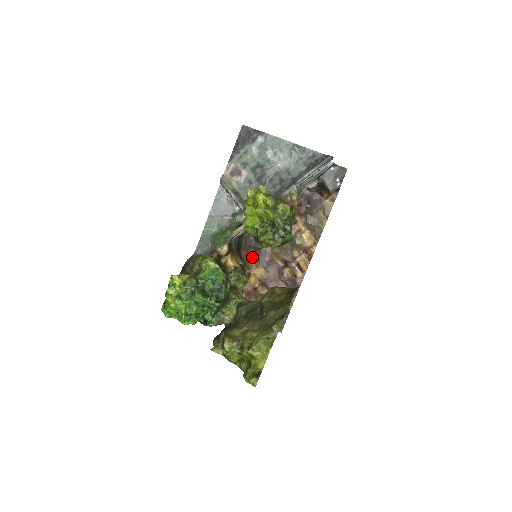
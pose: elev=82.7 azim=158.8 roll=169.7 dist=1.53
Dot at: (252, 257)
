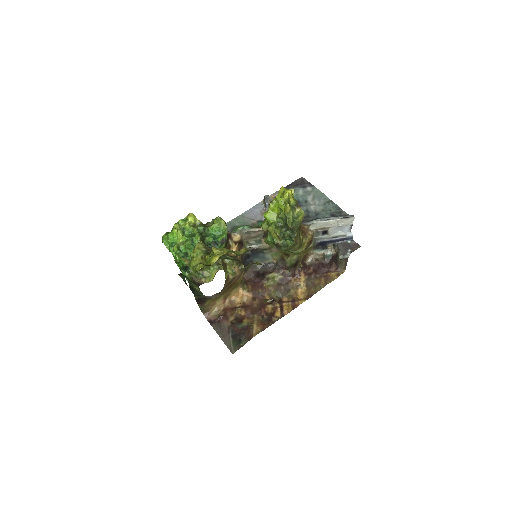
Dot at: (249, 283)
